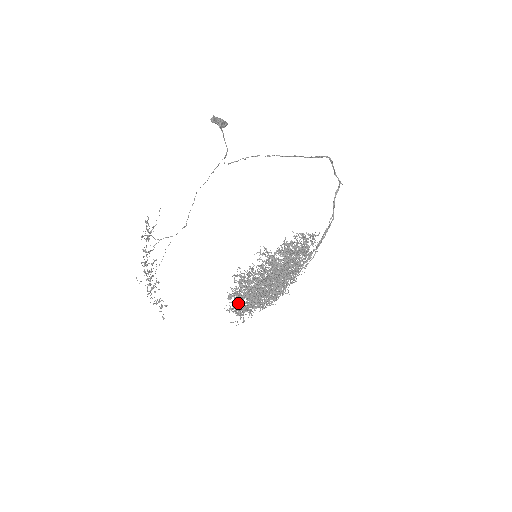
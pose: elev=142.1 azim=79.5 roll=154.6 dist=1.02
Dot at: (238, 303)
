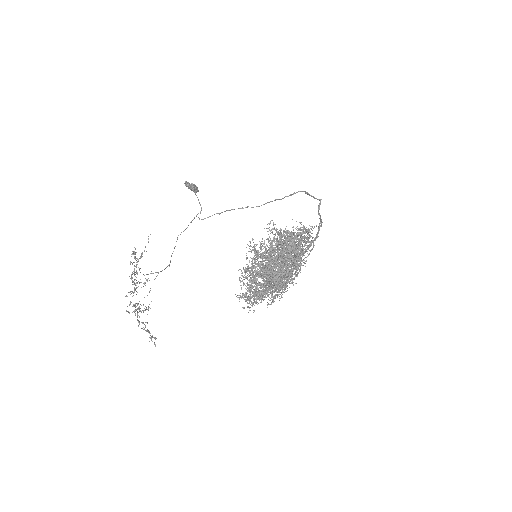
Dot at: (249, 287)
